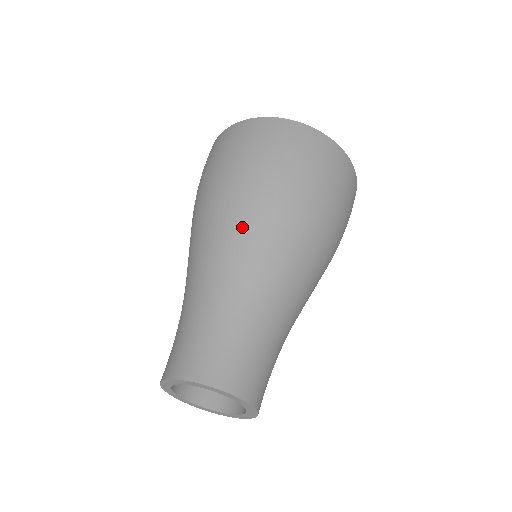
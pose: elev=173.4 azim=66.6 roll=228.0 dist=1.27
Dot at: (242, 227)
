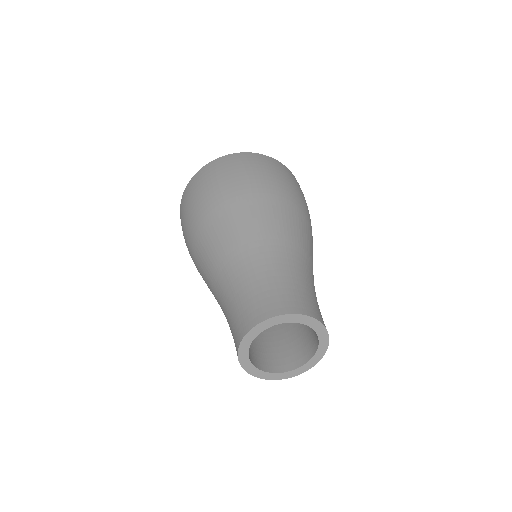
Dot at: (280, 216)
